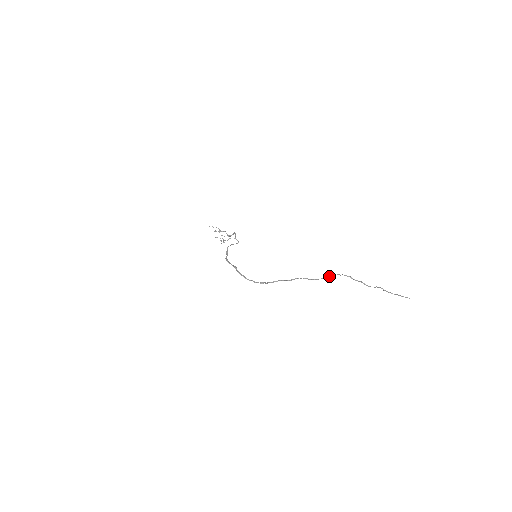
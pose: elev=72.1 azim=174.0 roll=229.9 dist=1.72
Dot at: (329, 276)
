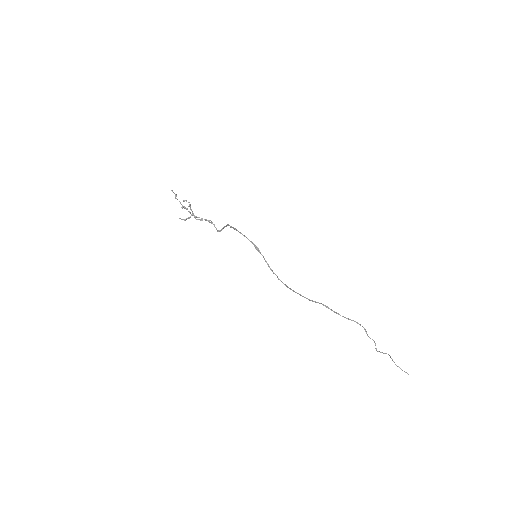
Dot at: occluded
